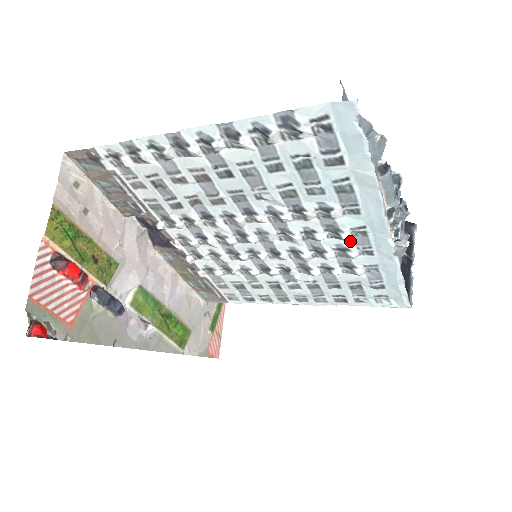
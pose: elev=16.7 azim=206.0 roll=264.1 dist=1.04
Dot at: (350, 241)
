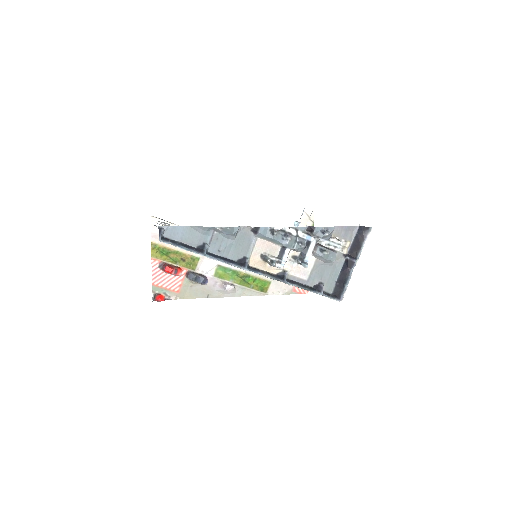
Dot at: occluded
